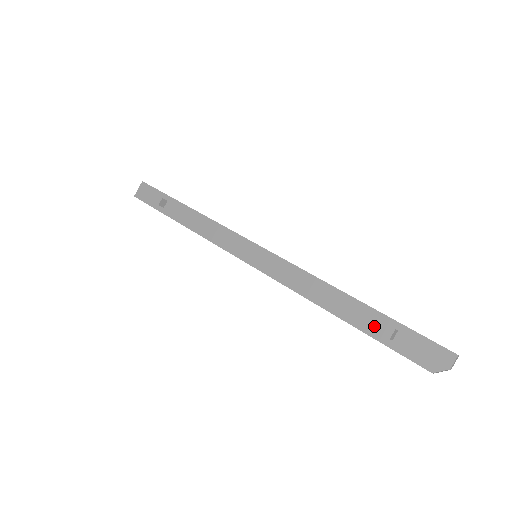
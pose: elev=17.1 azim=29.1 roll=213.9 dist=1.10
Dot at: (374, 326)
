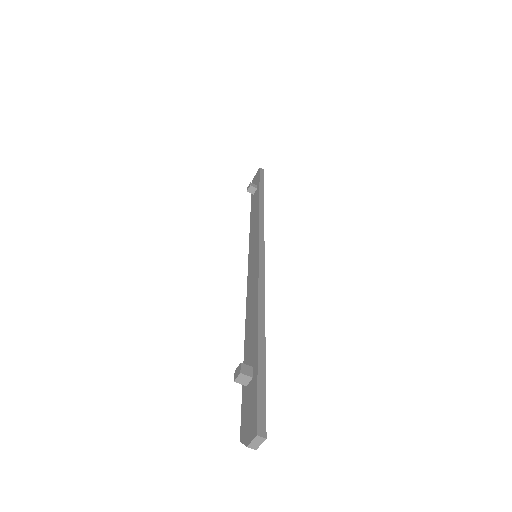
Dot at: (249, 363)
